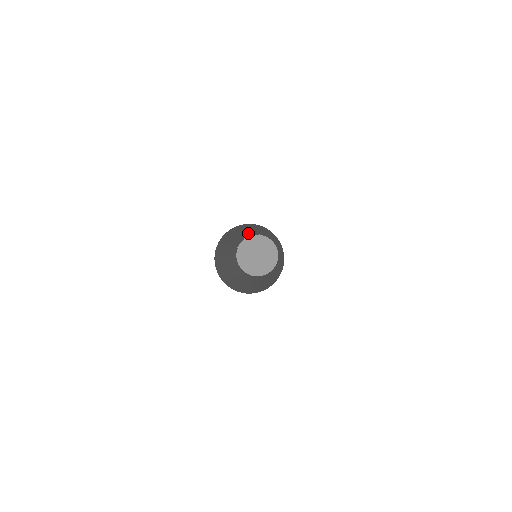
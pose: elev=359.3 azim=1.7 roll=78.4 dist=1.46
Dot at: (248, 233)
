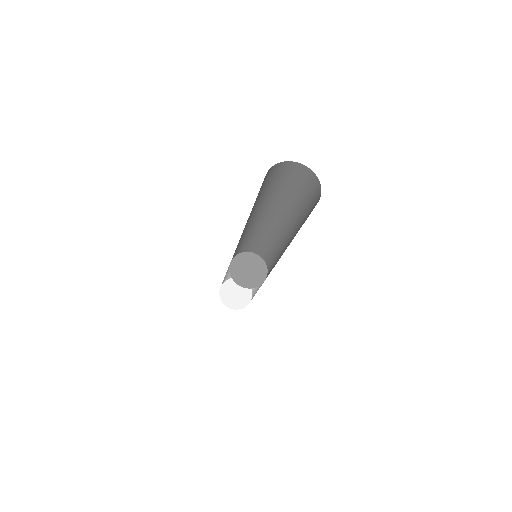
Dot at: occluded
